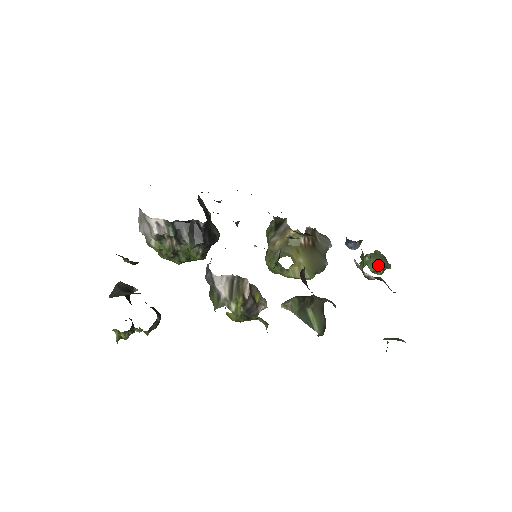
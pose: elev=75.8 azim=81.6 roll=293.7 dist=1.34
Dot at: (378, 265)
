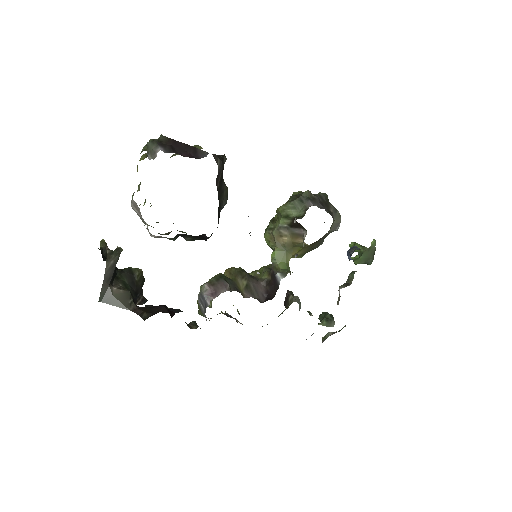
Dot at: (363, 262)
